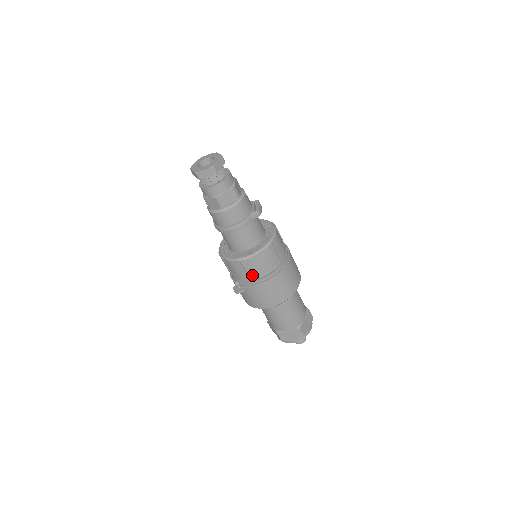
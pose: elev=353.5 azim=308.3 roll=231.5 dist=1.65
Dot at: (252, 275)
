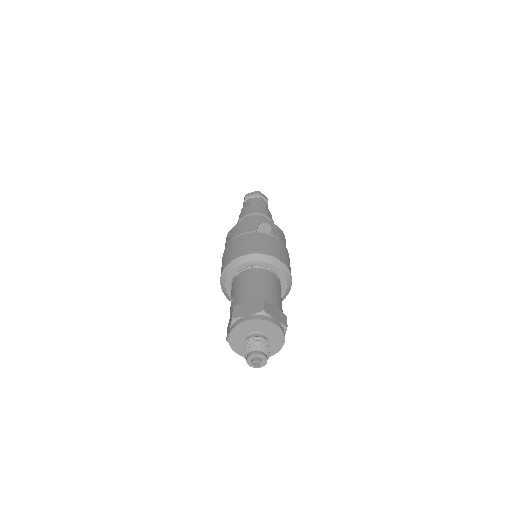
Dot at: (276, 234)
